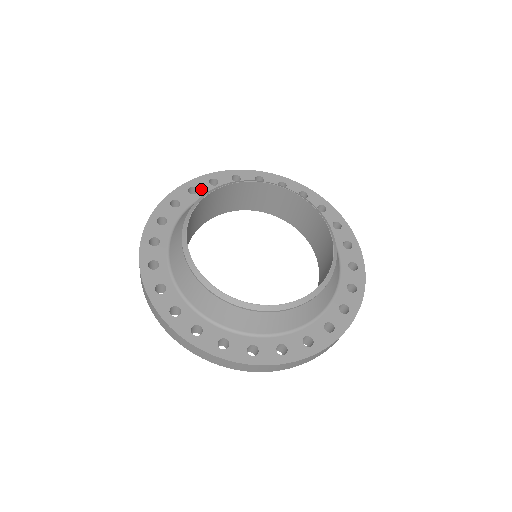
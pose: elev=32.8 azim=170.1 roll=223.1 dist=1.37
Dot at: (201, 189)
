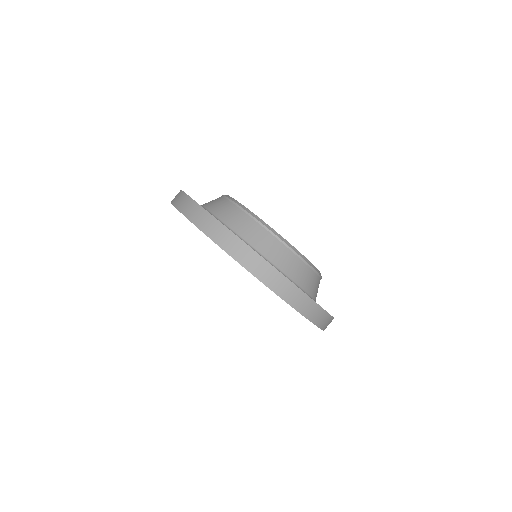
Dot at: occluded
